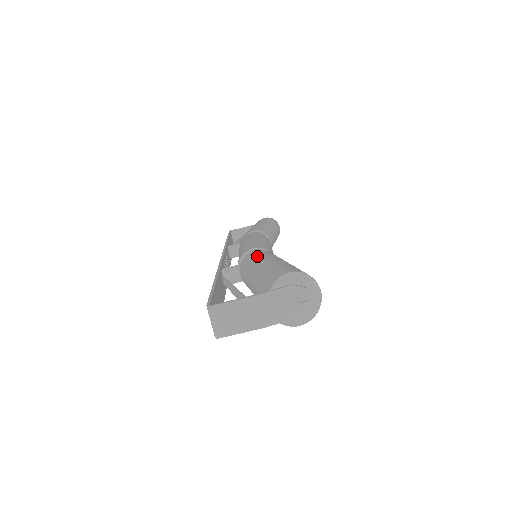
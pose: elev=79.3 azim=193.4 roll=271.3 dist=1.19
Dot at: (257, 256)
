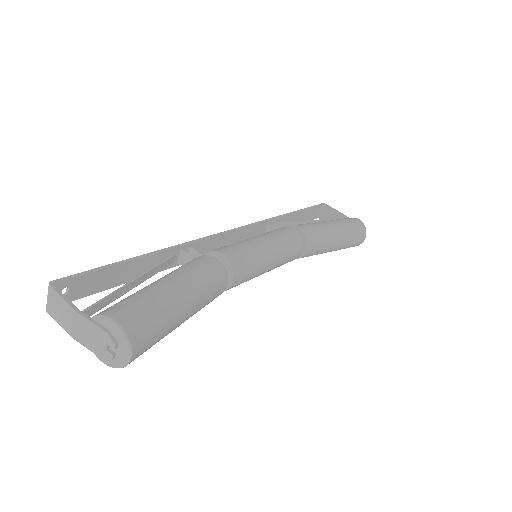
Dot at: (189, 268)
